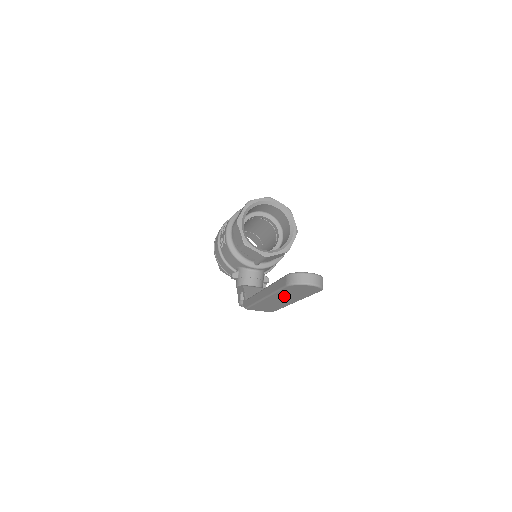
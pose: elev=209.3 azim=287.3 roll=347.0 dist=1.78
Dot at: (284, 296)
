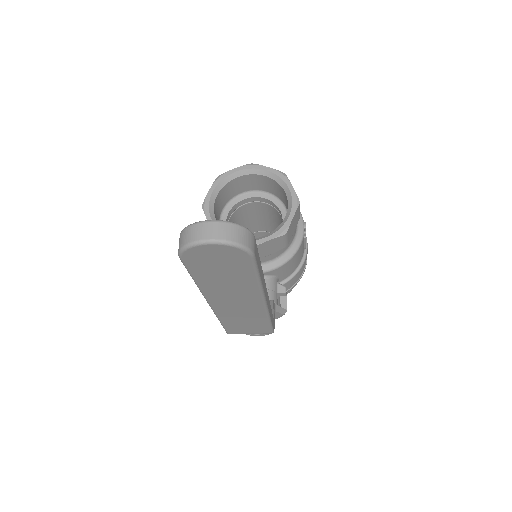
Dot at: (222, 289)
